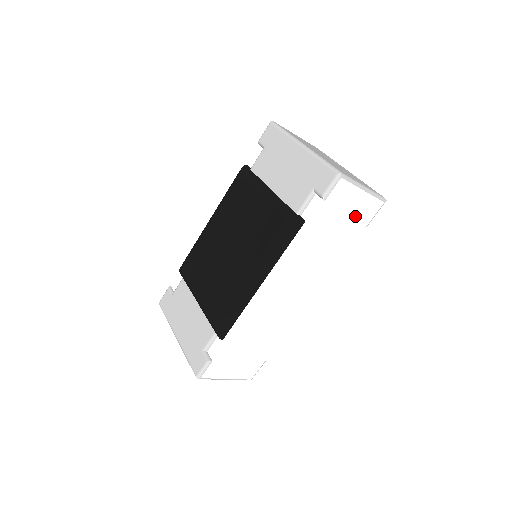
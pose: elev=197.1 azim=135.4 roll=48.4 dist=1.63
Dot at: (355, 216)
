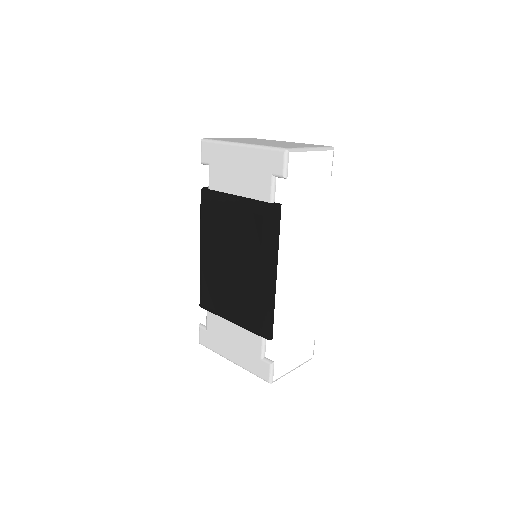
Dot at: (317, 176)
